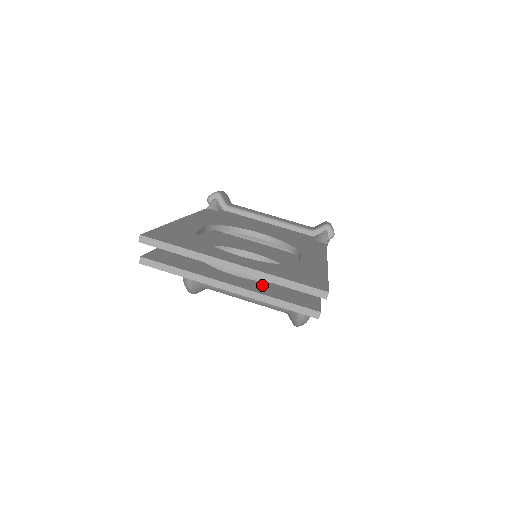
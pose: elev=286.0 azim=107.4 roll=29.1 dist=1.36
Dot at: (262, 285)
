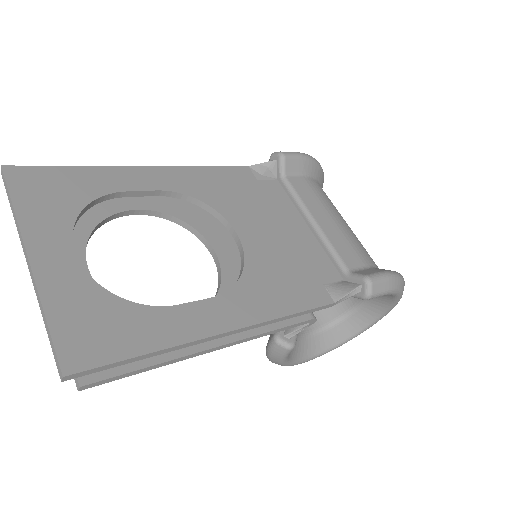
Dot at: occluded
